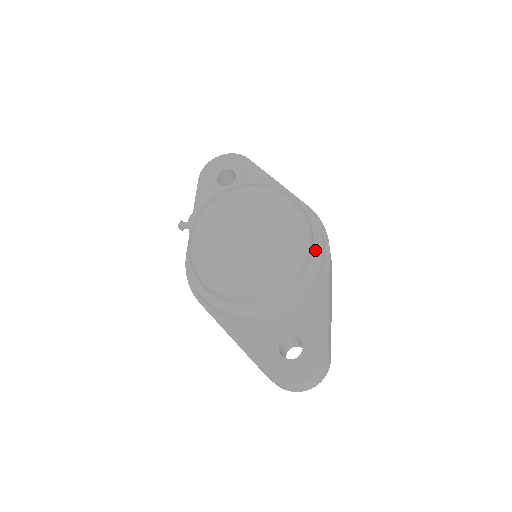
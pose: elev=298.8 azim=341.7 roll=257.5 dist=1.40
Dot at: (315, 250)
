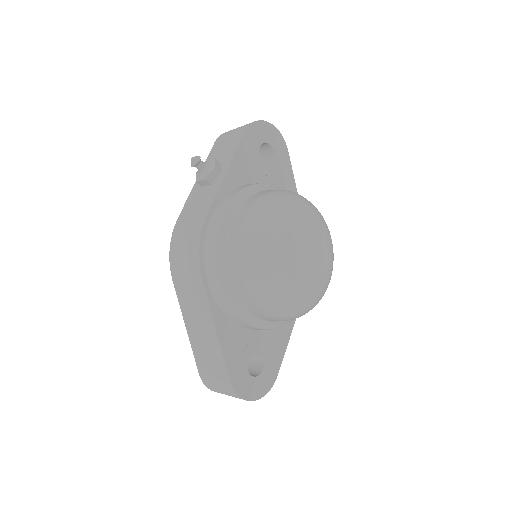
Dot at: occluded
